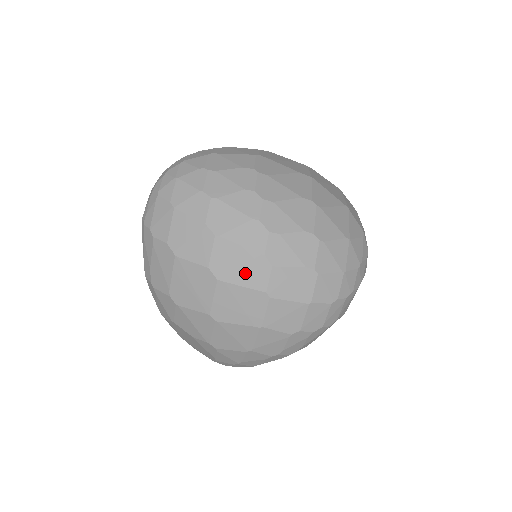
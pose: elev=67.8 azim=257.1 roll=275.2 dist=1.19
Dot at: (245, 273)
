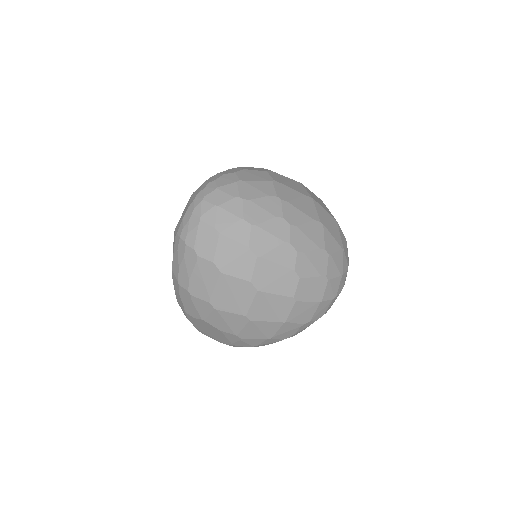
Dot at: (279, 284)
